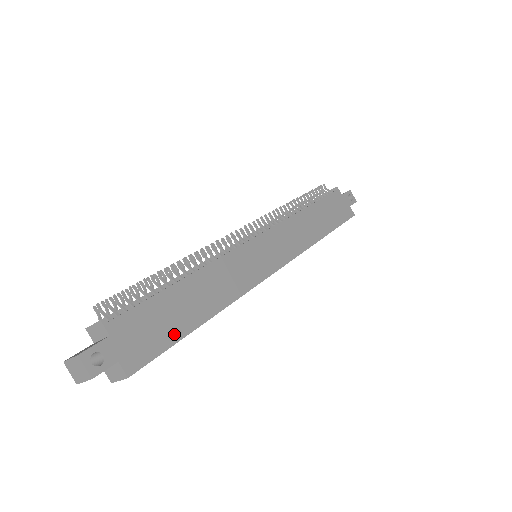
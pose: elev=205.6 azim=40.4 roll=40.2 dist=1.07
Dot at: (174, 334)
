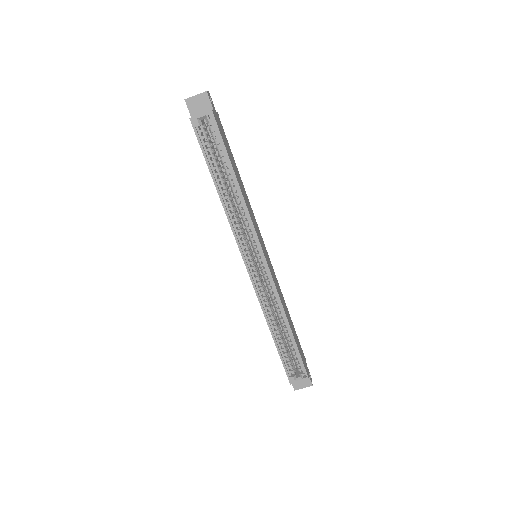
Dot at: (228, 152)
